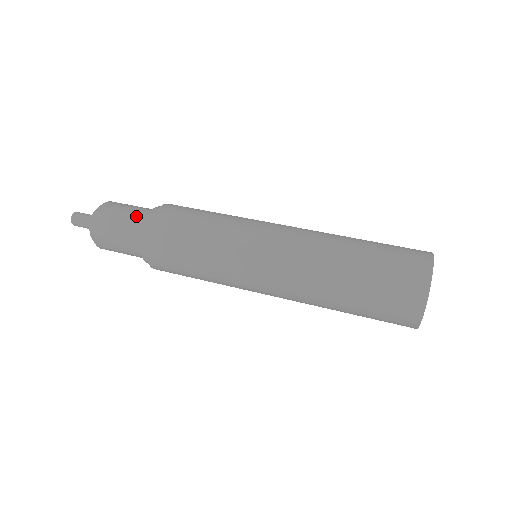
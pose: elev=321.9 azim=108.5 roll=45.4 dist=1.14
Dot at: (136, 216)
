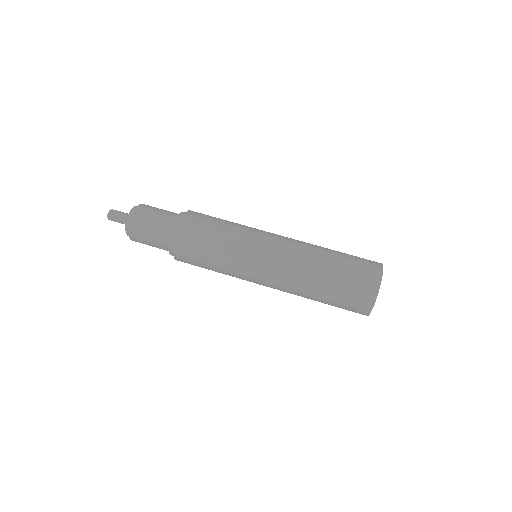
Dot at: (166, 217)
